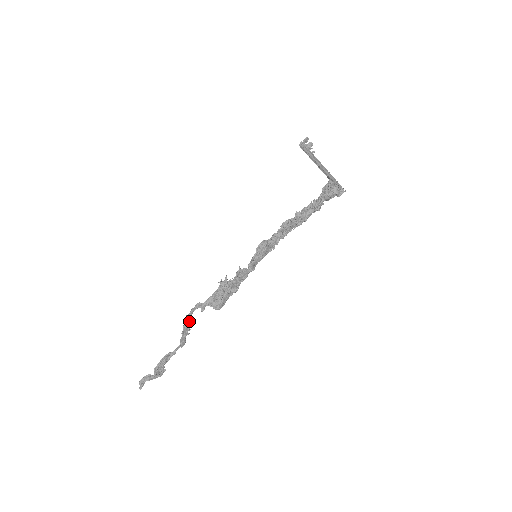
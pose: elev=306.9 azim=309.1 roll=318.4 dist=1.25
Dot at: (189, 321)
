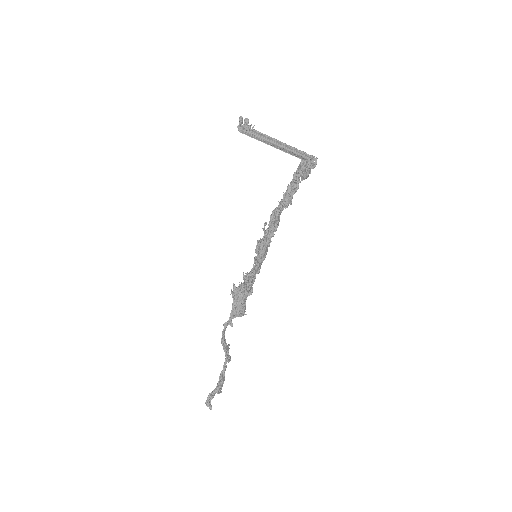
Dot at: (225, 341)
